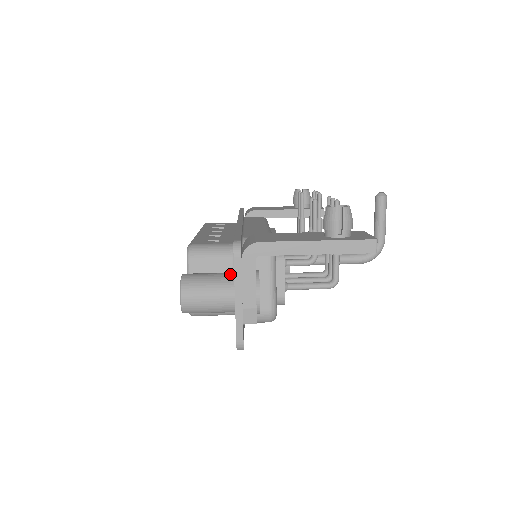
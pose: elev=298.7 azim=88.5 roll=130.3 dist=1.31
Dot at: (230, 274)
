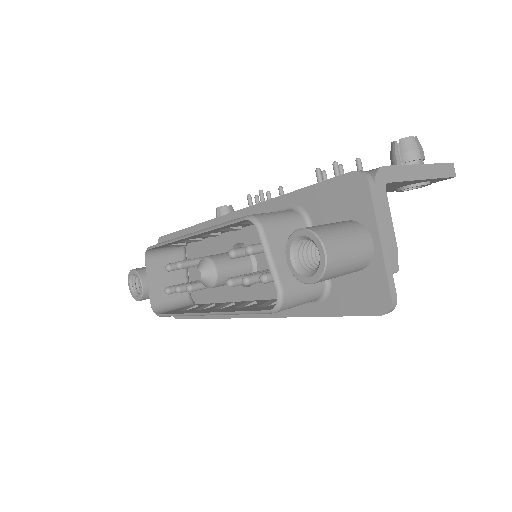
Dot at: (347, 220)
